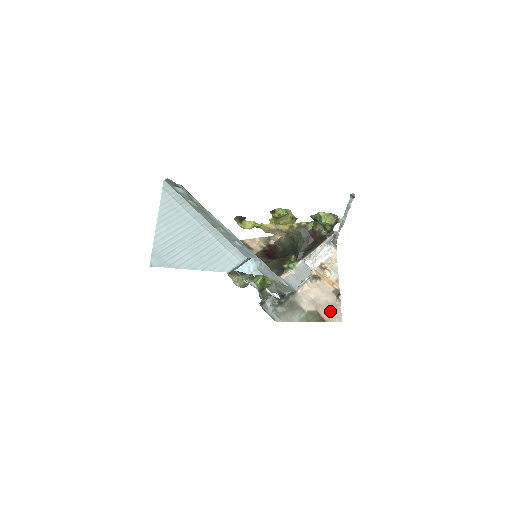
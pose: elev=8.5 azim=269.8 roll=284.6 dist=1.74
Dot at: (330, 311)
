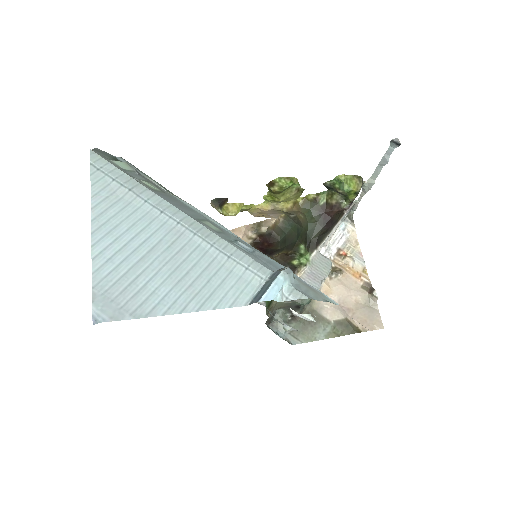
Dot at: (364, 315)
